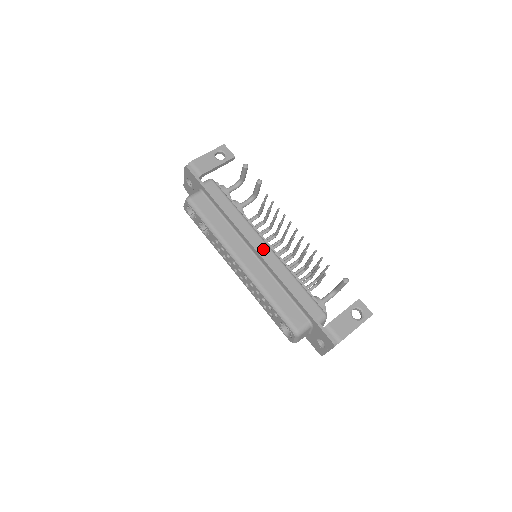
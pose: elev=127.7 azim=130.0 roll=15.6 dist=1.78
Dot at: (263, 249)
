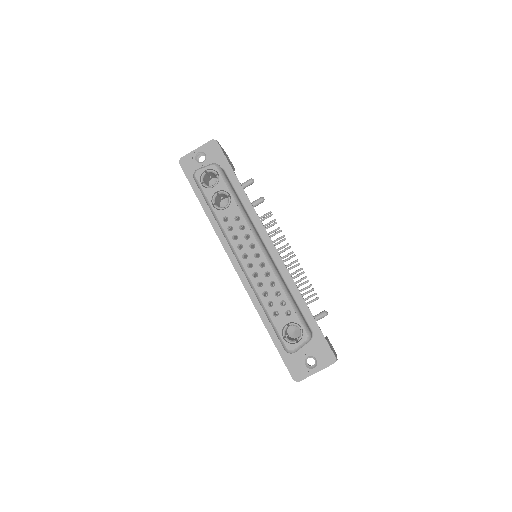
Dot at: occluded
